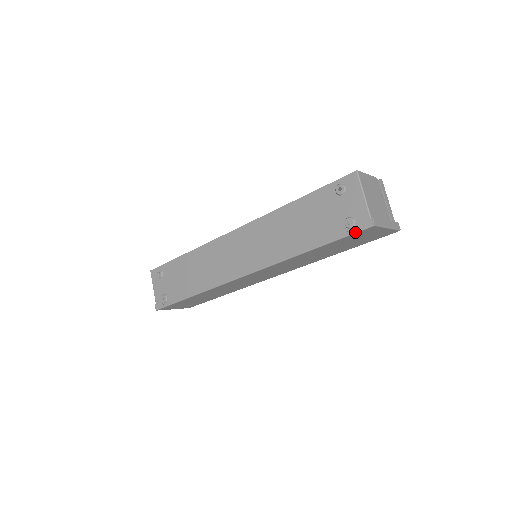
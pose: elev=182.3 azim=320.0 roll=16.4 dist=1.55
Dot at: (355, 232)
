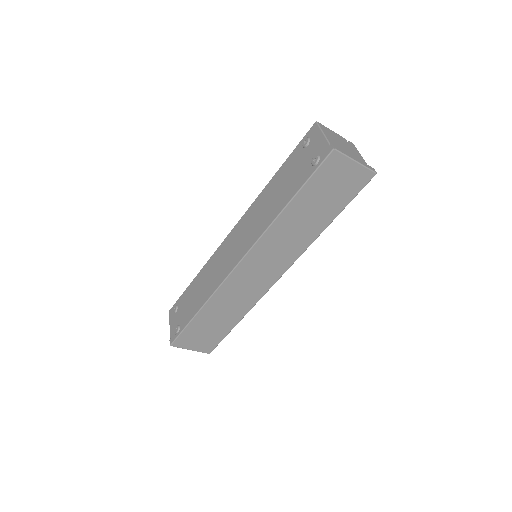
Dot at: (320, 164)
